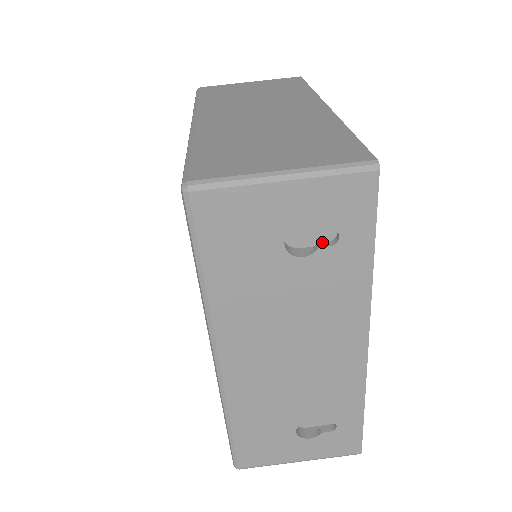
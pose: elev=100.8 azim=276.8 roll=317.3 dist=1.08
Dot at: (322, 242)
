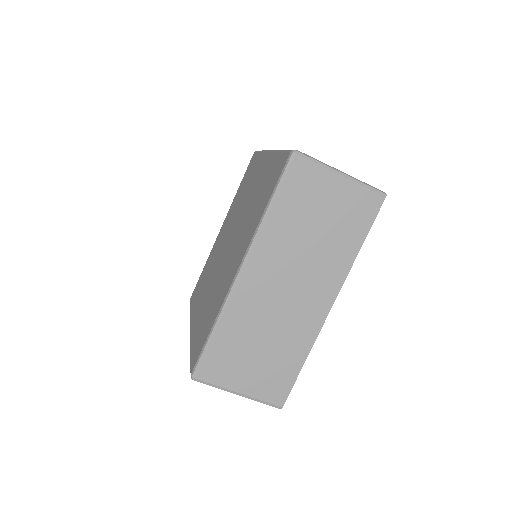
Dot at: occluded
